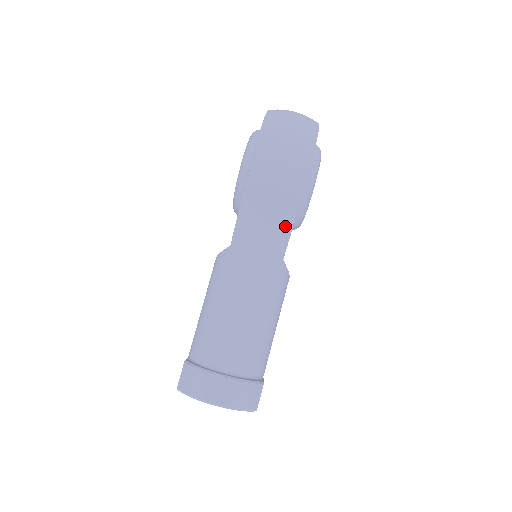
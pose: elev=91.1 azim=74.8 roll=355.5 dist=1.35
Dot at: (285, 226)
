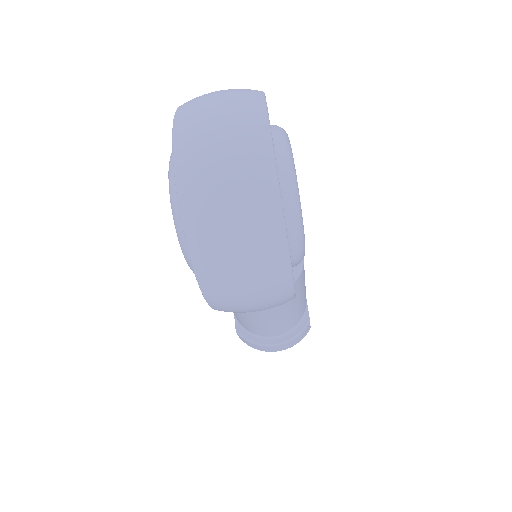
Dot at: occluded
